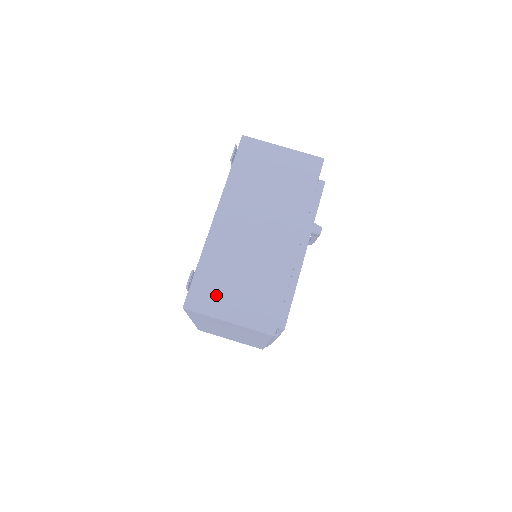
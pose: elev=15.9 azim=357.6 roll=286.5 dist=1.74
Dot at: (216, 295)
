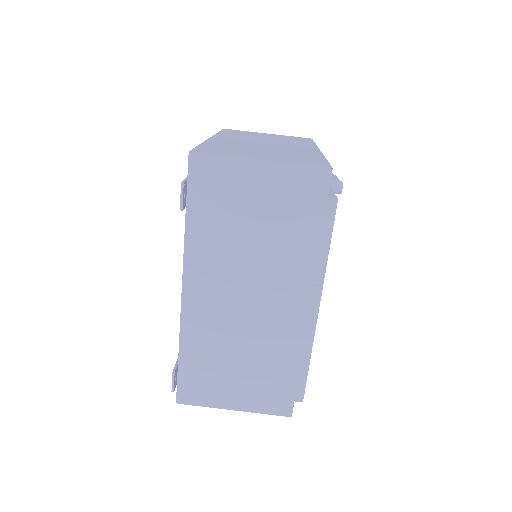
Dot at: (211, 385)
